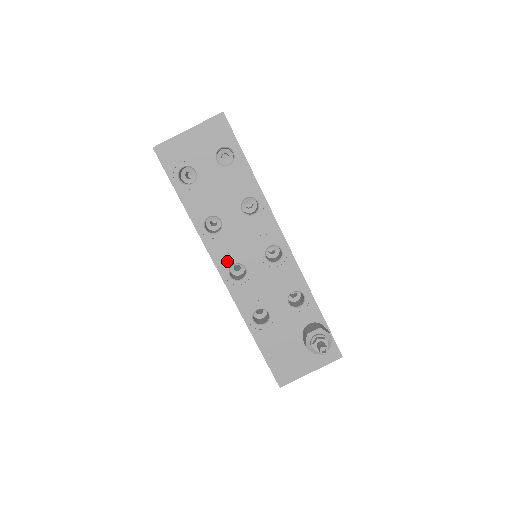
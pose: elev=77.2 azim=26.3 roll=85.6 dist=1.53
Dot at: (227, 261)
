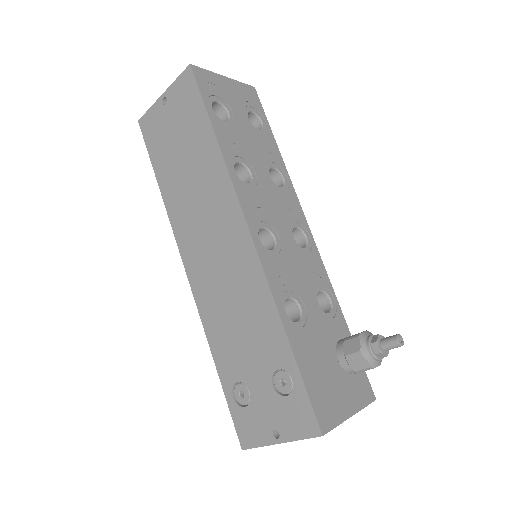
Dot at: (257, 219)
